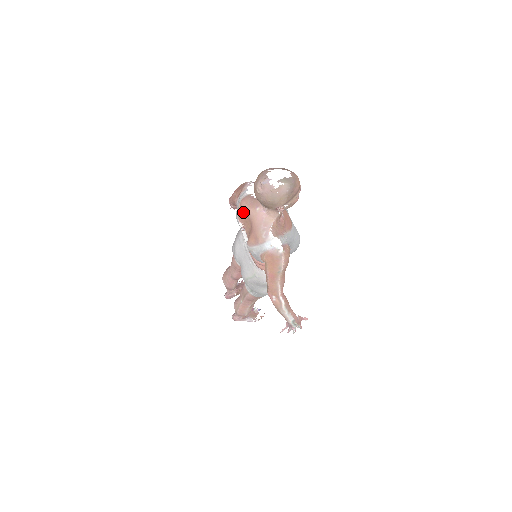
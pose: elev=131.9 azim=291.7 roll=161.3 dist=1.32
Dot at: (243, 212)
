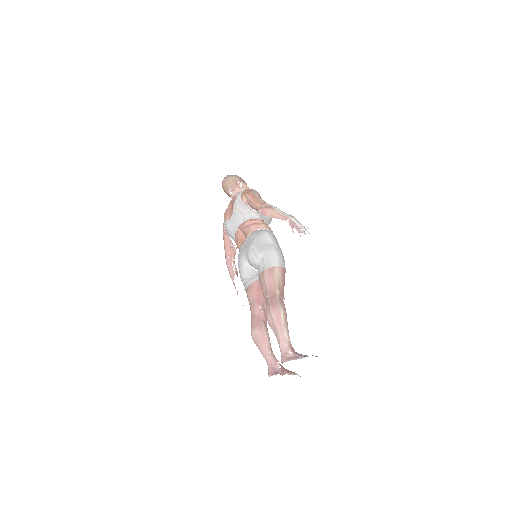
Dot at: (226, 213)
